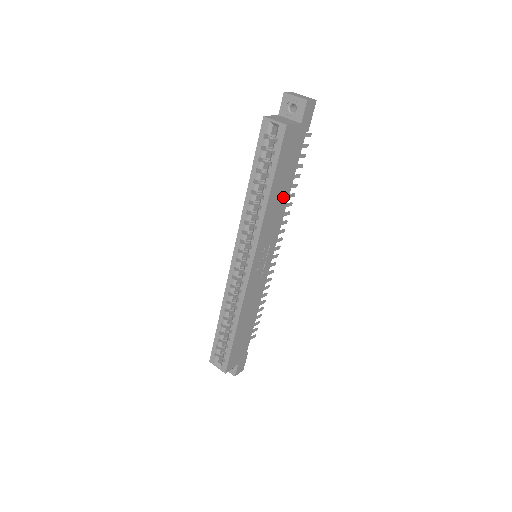
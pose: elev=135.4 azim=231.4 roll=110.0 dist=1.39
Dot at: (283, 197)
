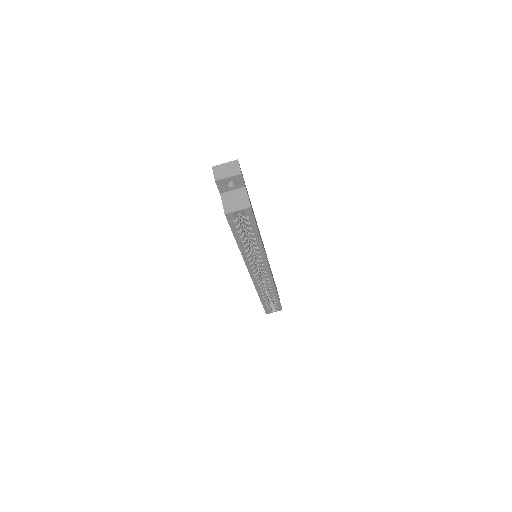
Dot at: occluded
